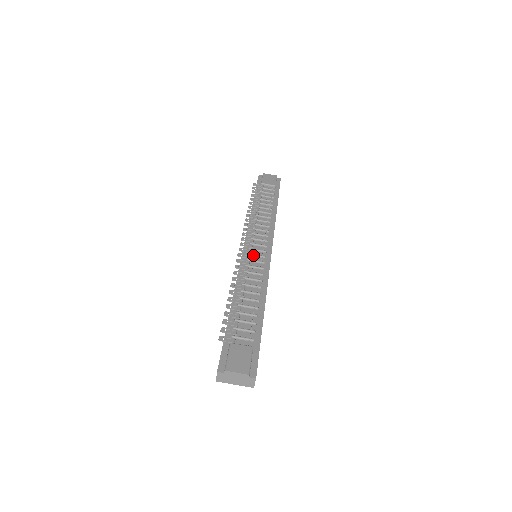
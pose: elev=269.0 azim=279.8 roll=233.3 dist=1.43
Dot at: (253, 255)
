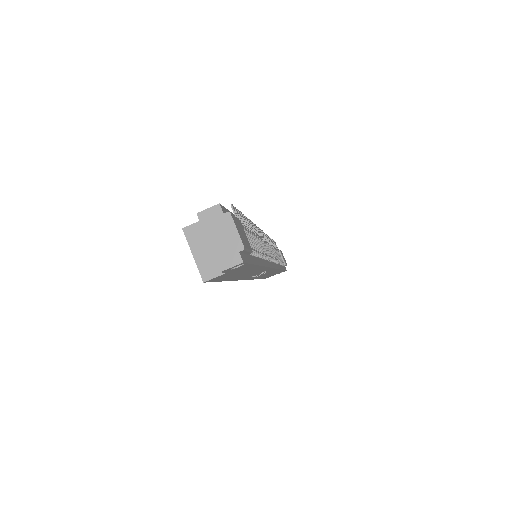
Dot at: (266, 246)
